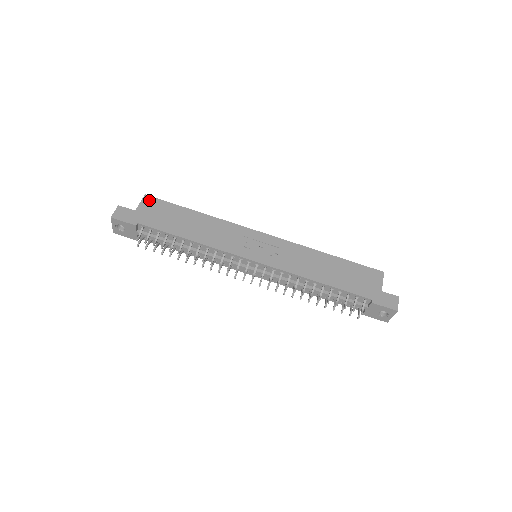
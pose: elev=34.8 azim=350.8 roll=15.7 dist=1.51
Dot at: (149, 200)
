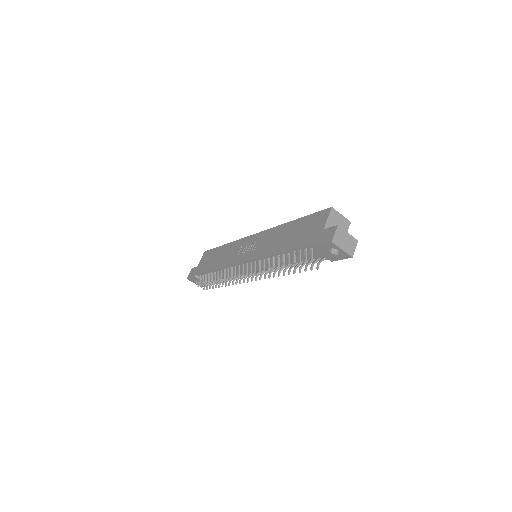
Dot at: (205, 254)
